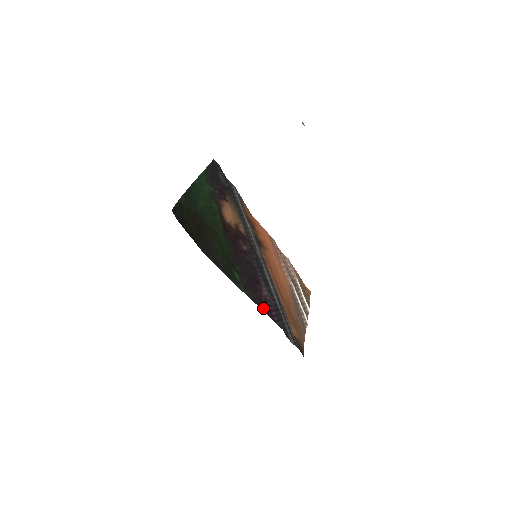
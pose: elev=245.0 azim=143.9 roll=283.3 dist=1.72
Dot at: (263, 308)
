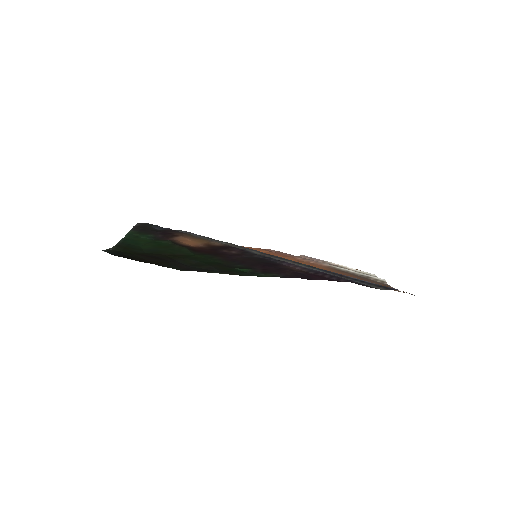
Dot at: (308, 278)
